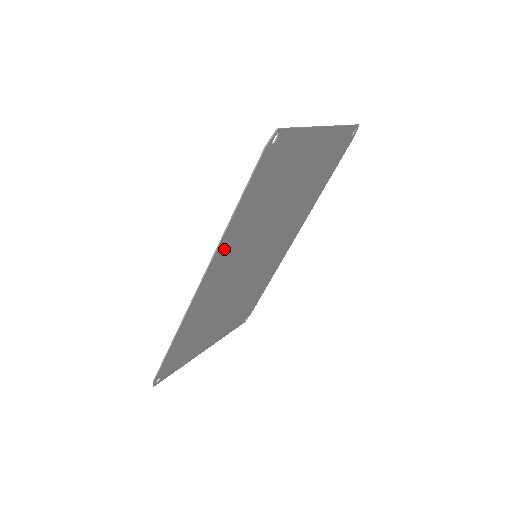
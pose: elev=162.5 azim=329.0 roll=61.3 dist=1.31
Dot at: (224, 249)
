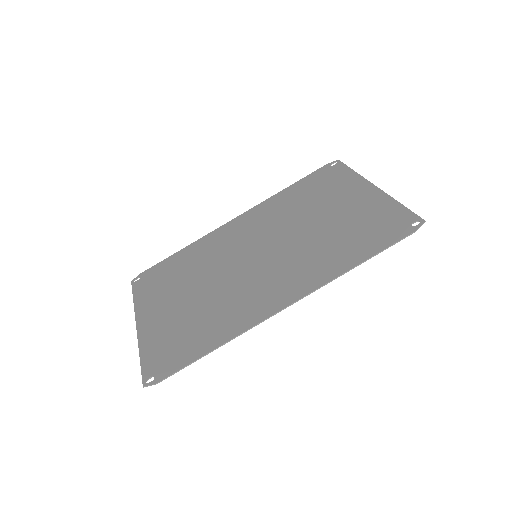
Dot at: (314, 280)
